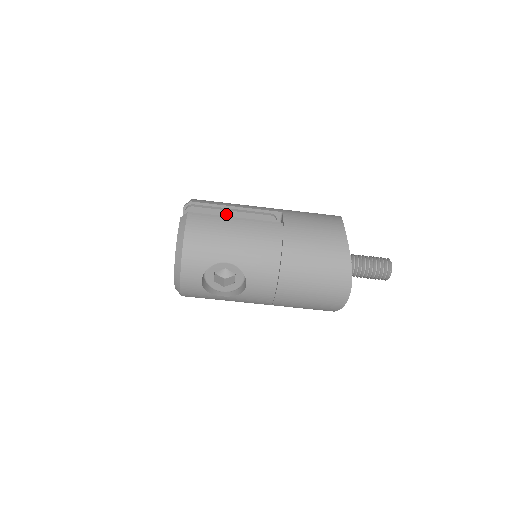
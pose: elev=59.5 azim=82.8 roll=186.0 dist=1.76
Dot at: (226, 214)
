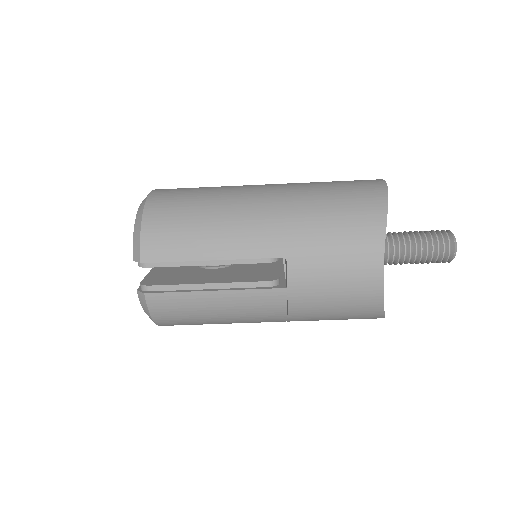
Dot at: (199, 263)
